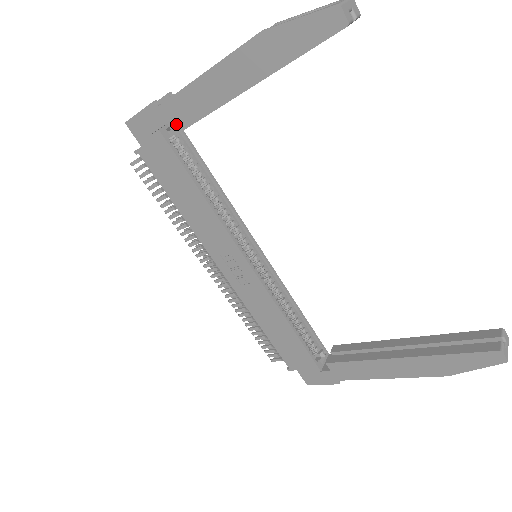
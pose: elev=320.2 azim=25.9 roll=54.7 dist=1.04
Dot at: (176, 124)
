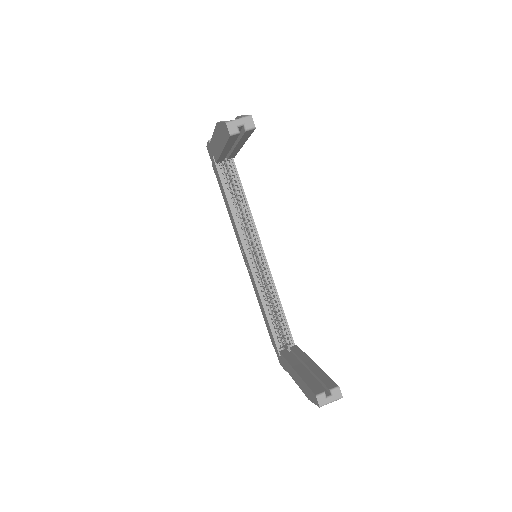
Dot at: (215, 157)
